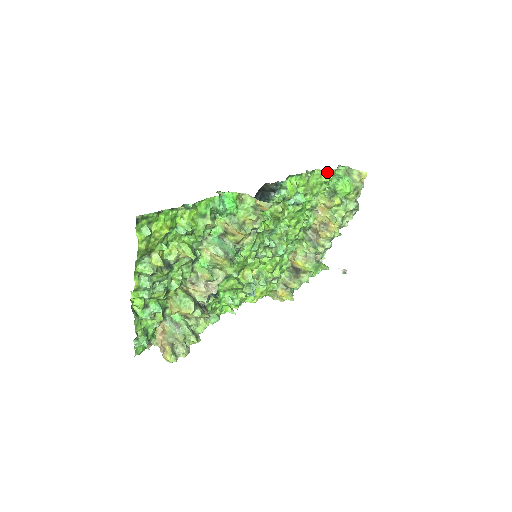
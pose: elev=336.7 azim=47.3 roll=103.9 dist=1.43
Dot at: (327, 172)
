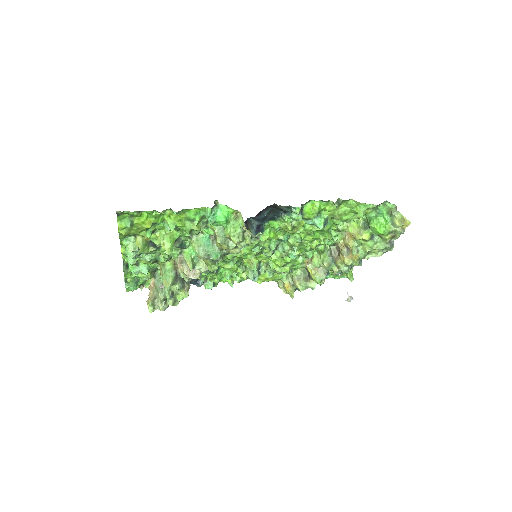
Dot at: (364, 205)
